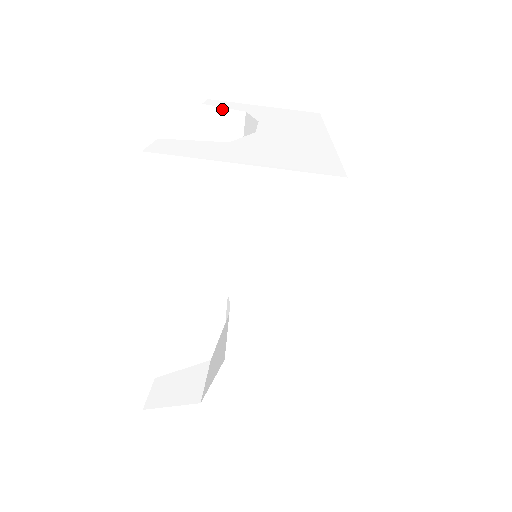
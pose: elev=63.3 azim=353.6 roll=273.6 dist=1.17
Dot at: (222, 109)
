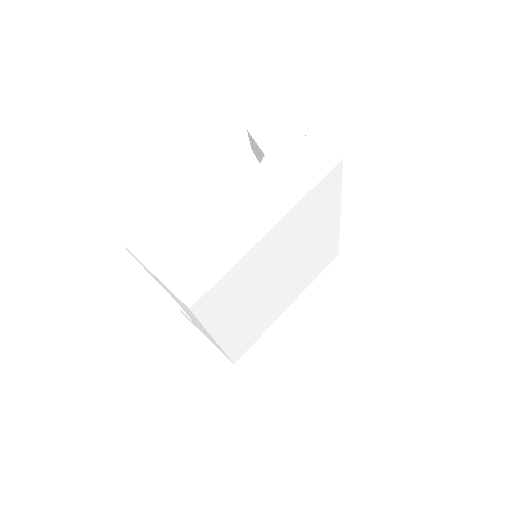
Dot at: occluded
